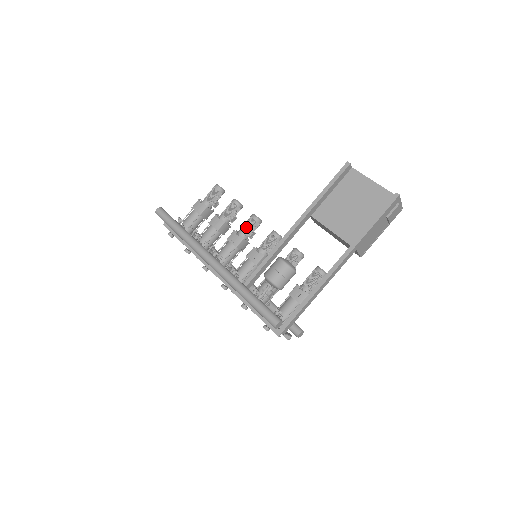
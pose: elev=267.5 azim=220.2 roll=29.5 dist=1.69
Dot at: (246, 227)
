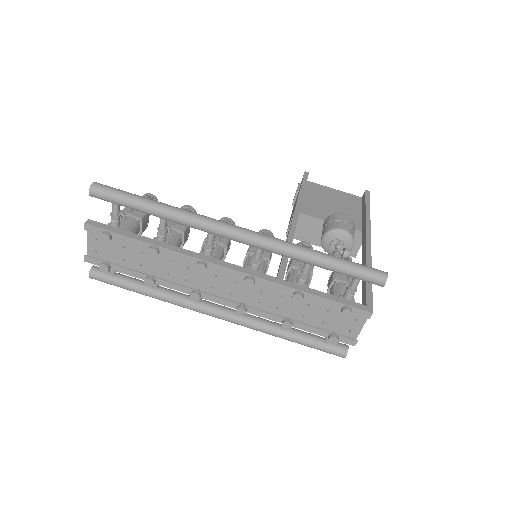
Dot at: occluded
